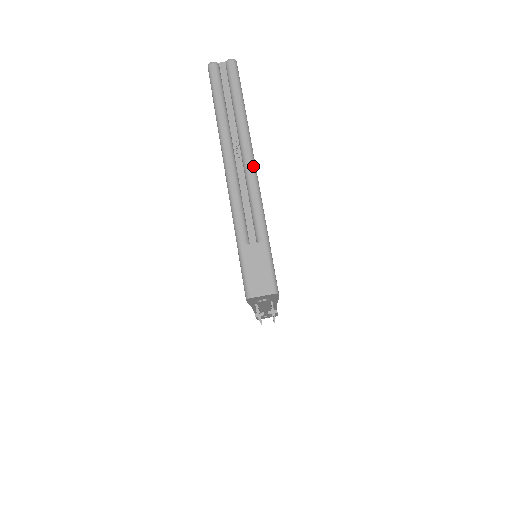
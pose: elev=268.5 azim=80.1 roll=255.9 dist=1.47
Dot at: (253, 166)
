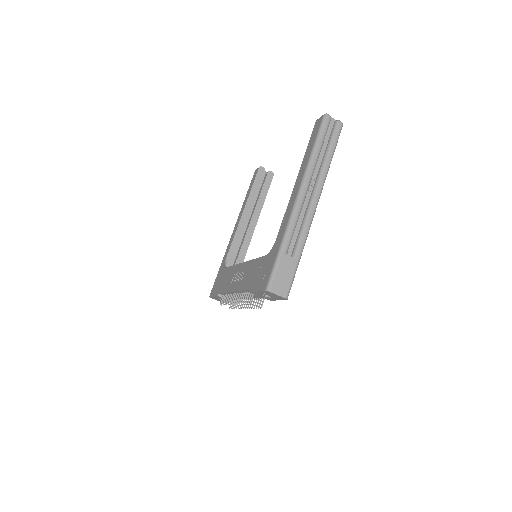
Dot at: (317, 204)
